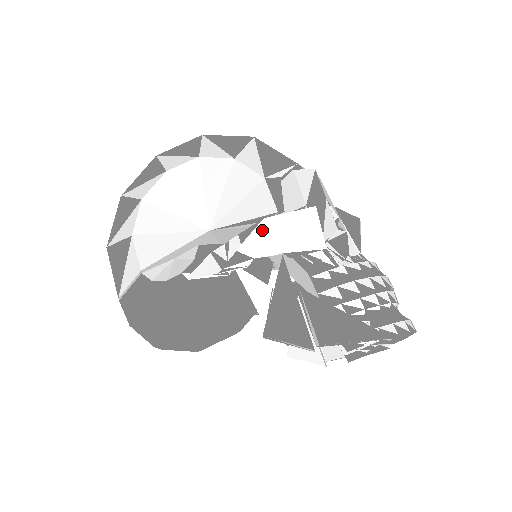
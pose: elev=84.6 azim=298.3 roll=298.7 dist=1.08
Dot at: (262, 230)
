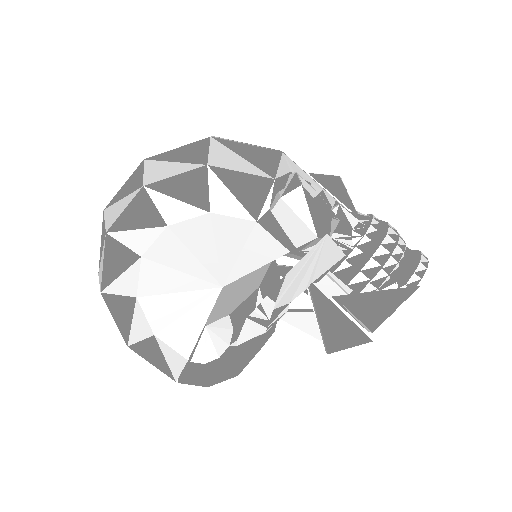
Dot at: (288, 282)
